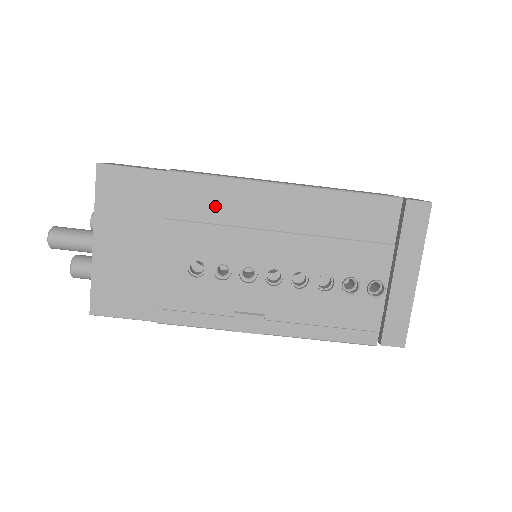
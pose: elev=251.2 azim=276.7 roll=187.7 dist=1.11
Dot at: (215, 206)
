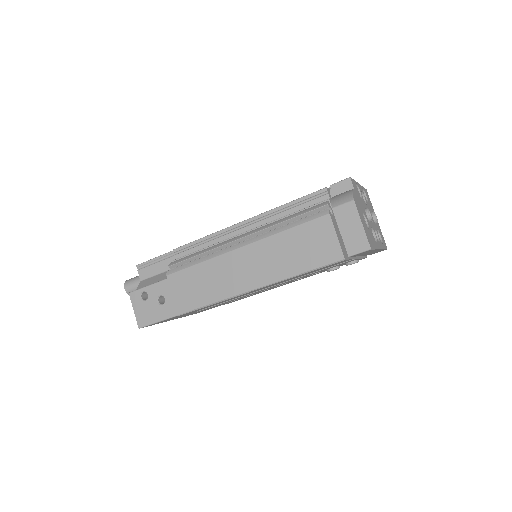
Dot at: occluded
